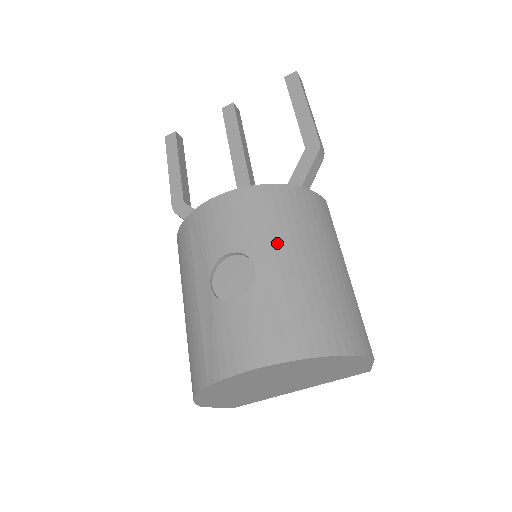
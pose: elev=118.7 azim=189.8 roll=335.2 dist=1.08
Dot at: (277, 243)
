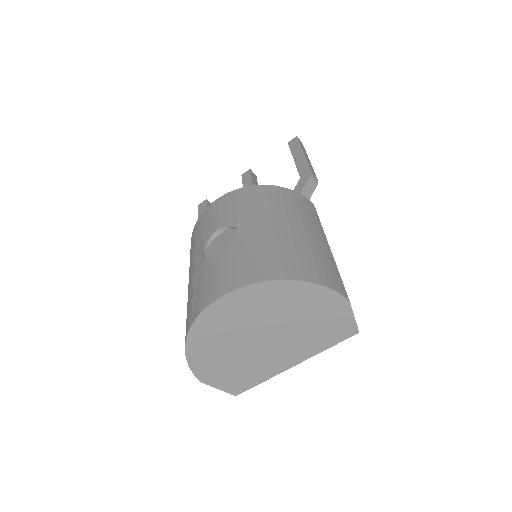
Dot at: (258, 215)
